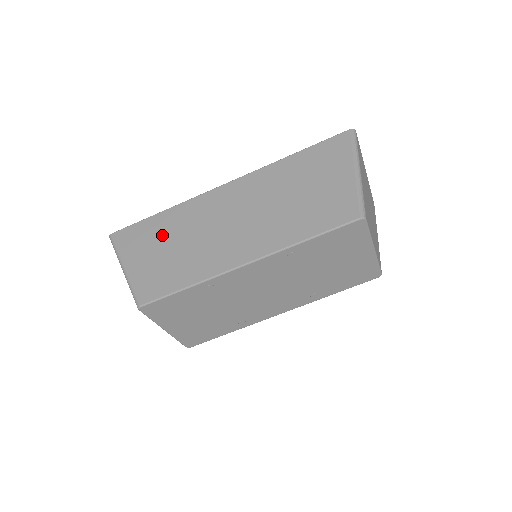
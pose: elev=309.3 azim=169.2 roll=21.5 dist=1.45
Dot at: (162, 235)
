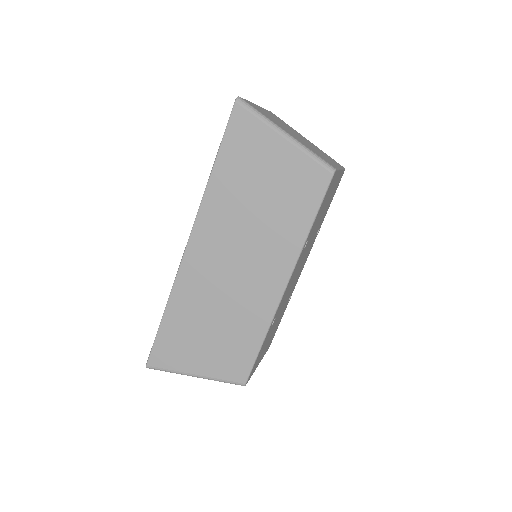
Dot at: (191, 328)
